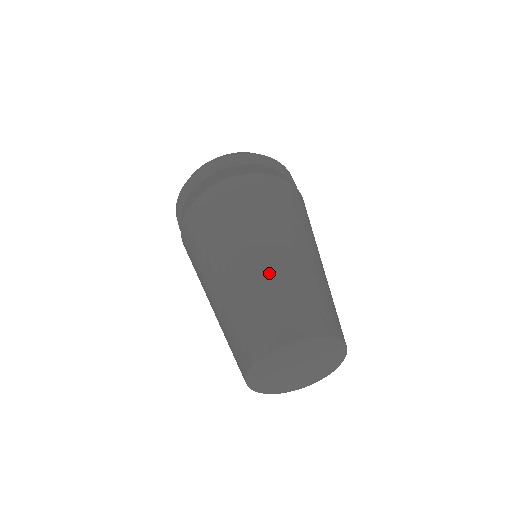
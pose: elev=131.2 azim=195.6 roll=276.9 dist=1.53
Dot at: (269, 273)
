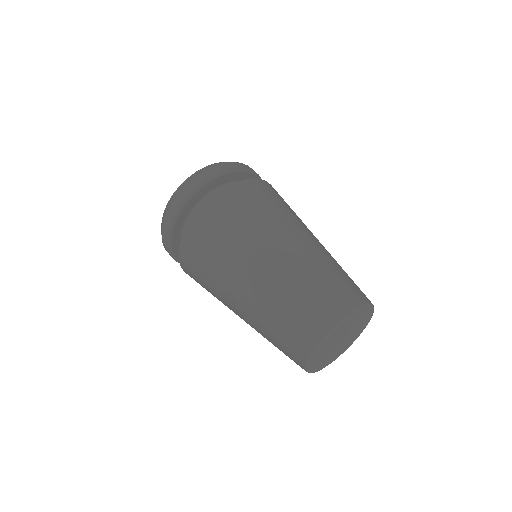
Dot at: (293, 270)
